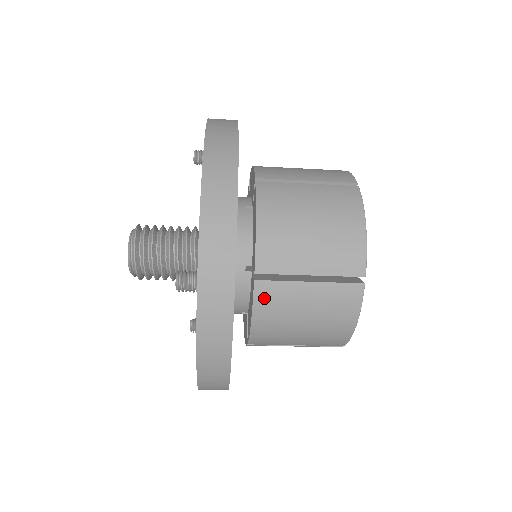
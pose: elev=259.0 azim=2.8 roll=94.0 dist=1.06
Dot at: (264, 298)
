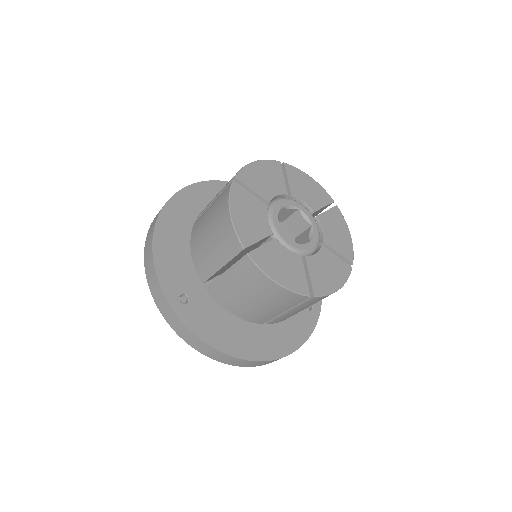
Dot at: (217, 295)
